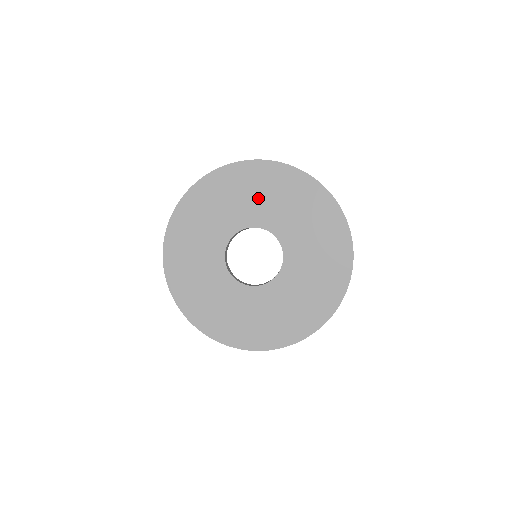
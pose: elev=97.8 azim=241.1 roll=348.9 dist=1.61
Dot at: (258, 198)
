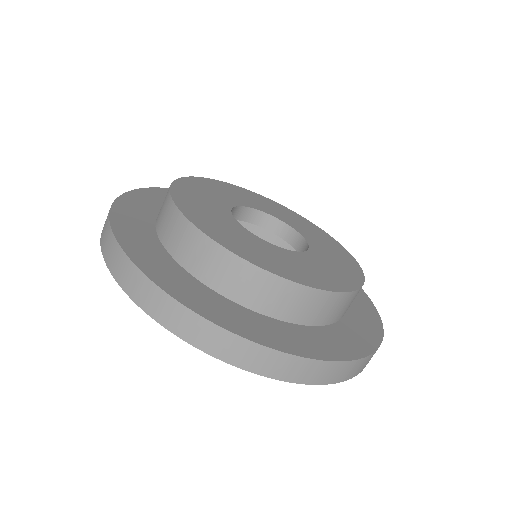
Dot at: (285, 211)
